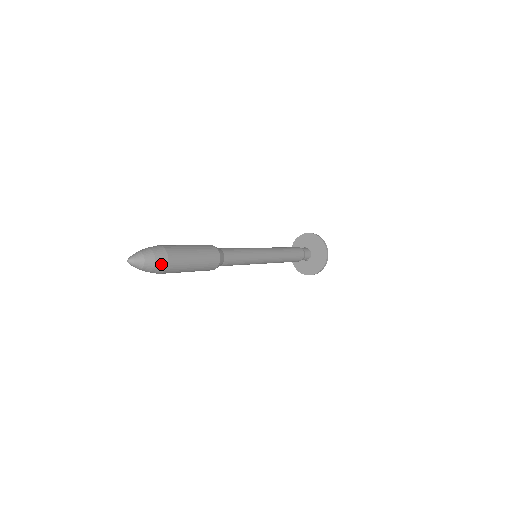
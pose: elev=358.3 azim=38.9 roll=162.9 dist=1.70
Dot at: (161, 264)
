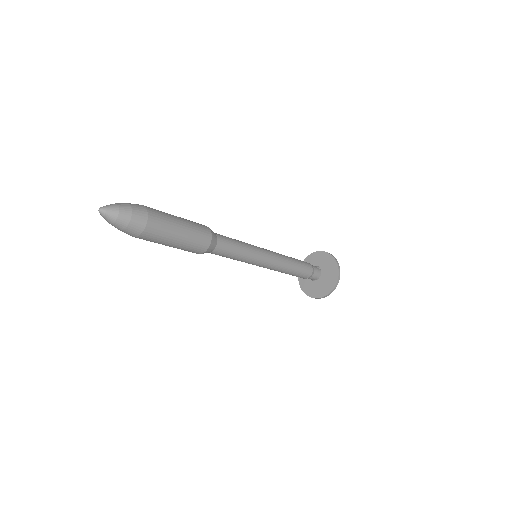
Dot at: (133, 230)
